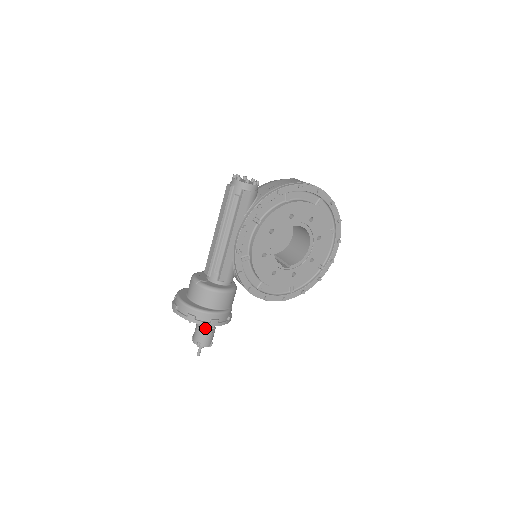
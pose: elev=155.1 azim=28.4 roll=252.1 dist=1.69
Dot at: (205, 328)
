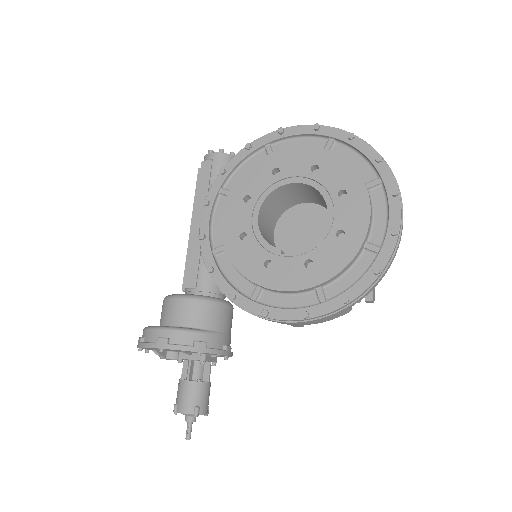
Dot at: occluded
